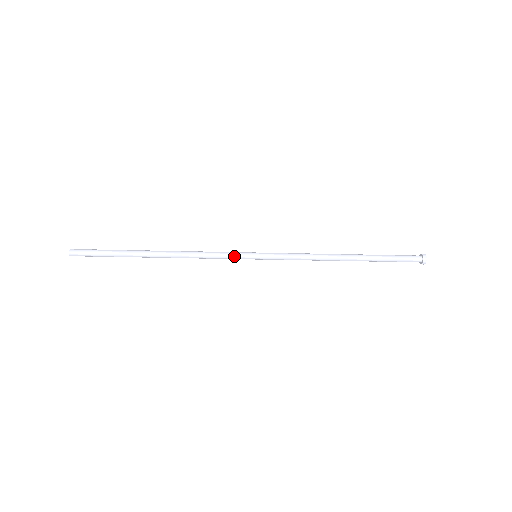
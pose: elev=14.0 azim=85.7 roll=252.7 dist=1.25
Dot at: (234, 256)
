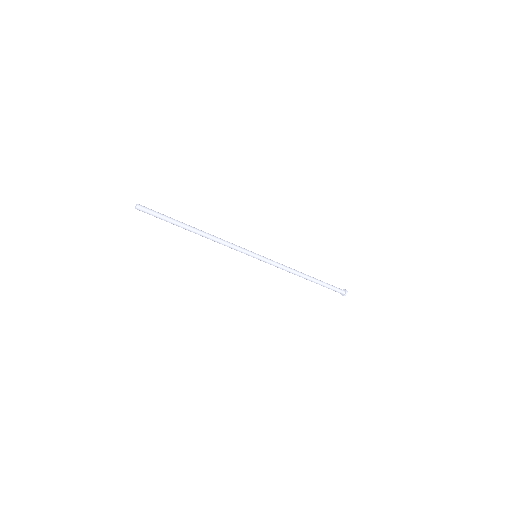
Dot at: (244, 251)
